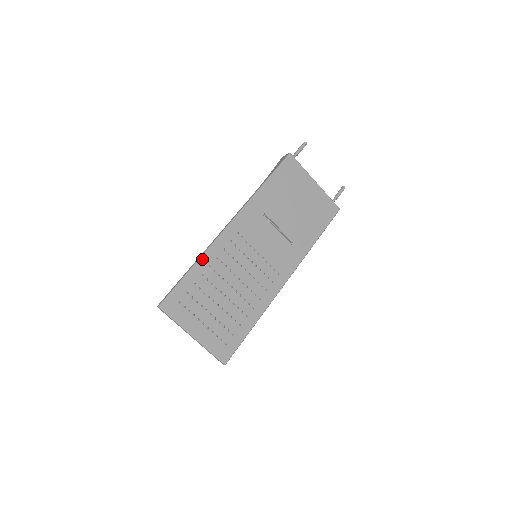
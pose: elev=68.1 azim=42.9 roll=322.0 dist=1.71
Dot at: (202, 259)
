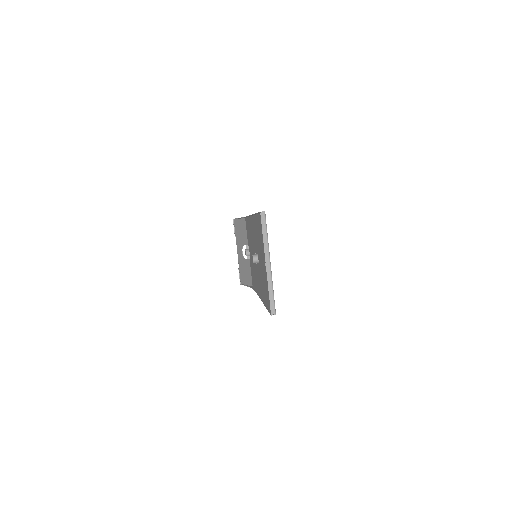
Dot at: occluded
